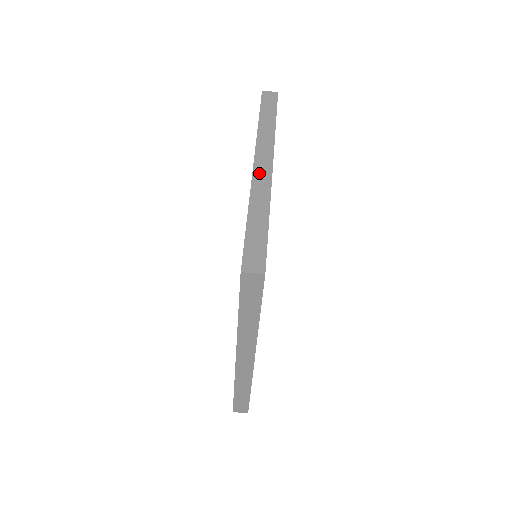
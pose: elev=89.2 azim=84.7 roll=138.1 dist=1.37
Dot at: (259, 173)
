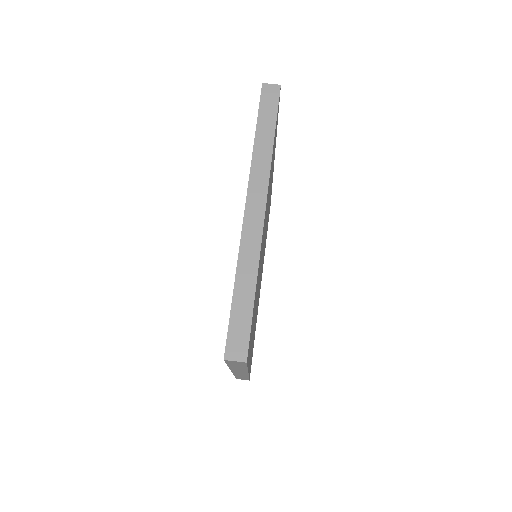
Dot at: occluded
